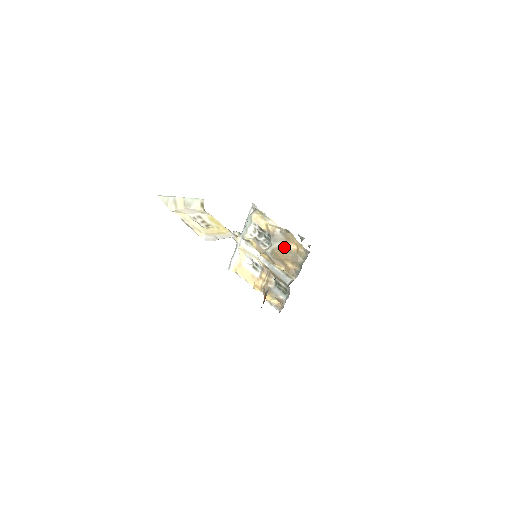
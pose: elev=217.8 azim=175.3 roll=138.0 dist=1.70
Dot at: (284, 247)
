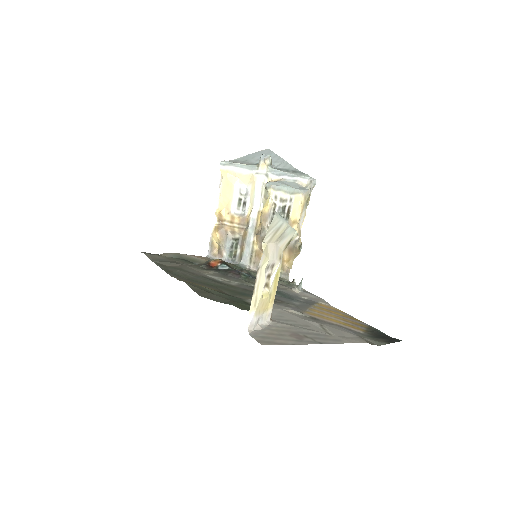
Dot at: occluded
